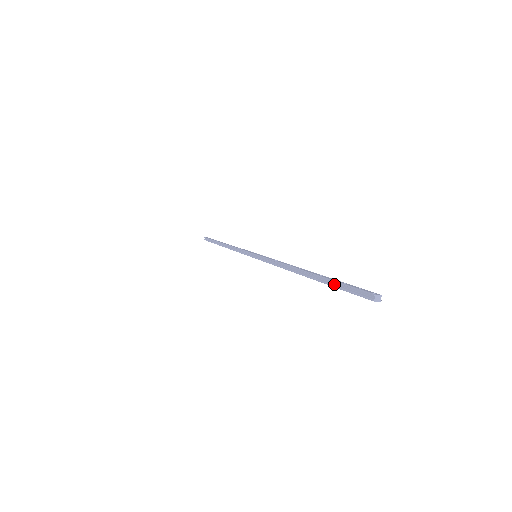
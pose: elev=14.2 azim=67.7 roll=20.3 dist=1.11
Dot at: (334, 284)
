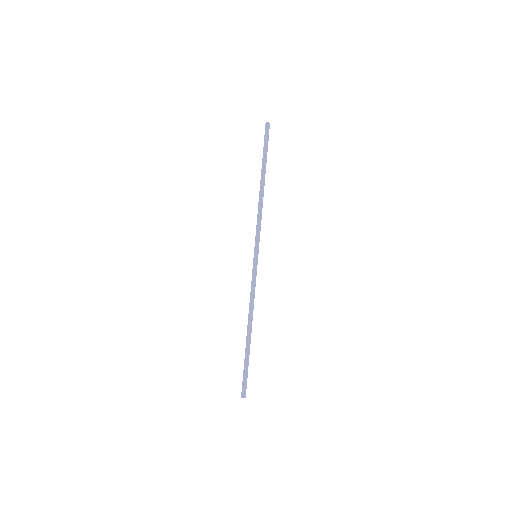
Dot at: (245, 365)
